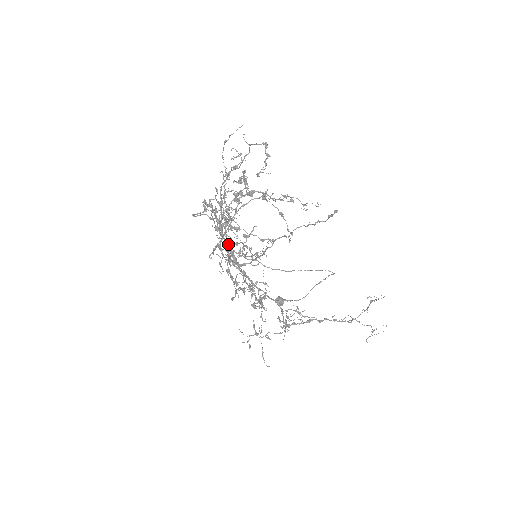
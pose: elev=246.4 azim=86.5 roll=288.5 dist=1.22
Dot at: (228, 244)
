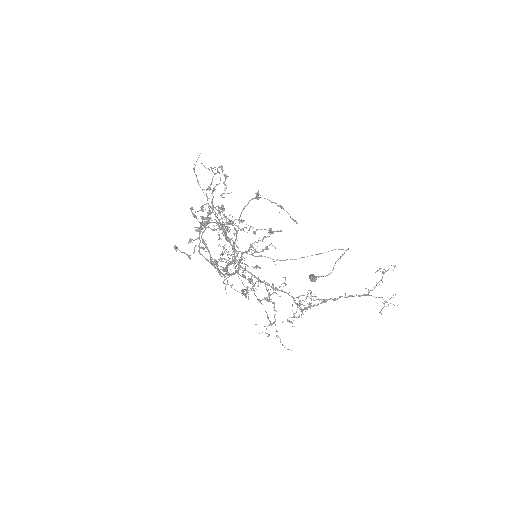
Dot at: occluded
